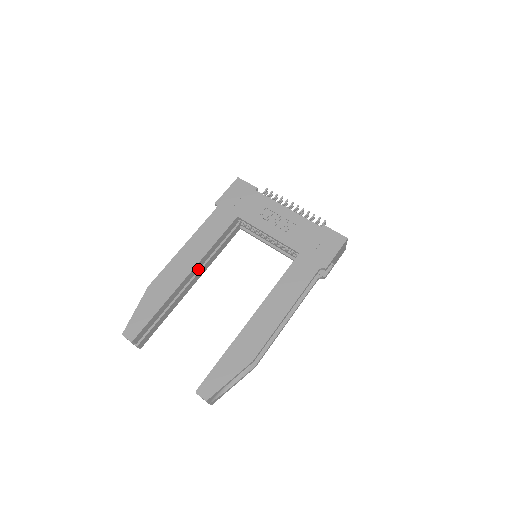
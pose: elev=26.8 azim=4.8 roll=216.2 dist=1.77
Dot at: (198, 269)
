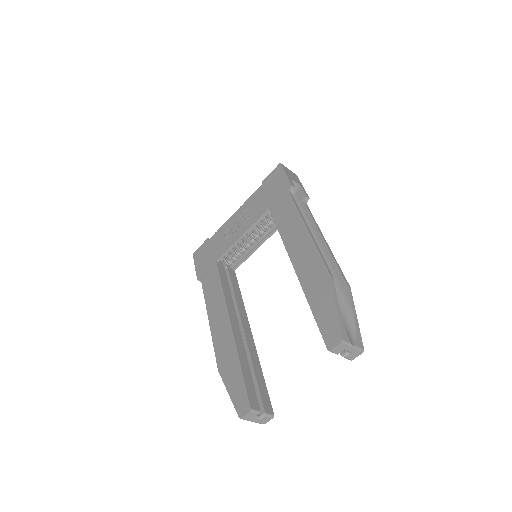
Dot at: (236, 316)
